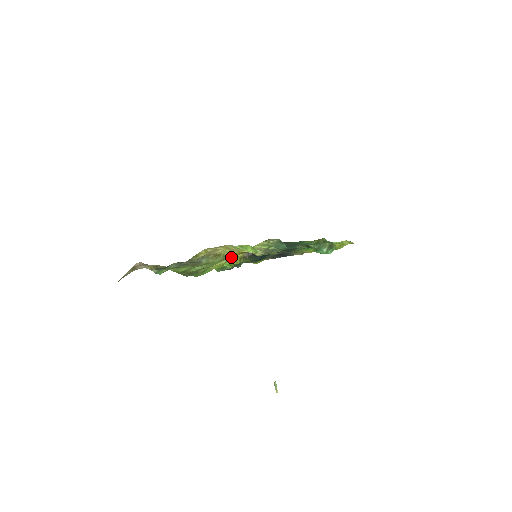
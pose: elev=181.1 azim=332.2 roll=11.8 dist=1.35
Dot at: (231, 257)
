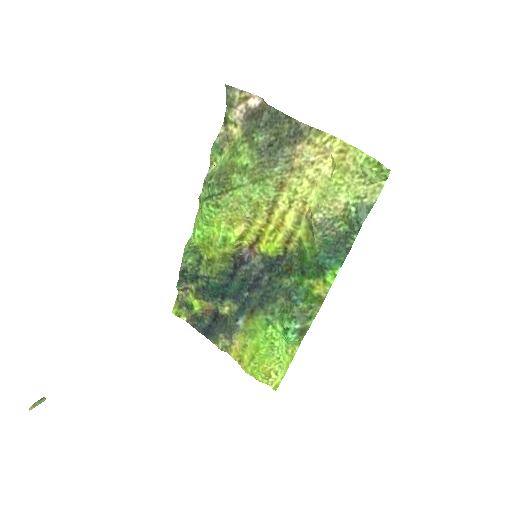
Dot at: (246, 228)
